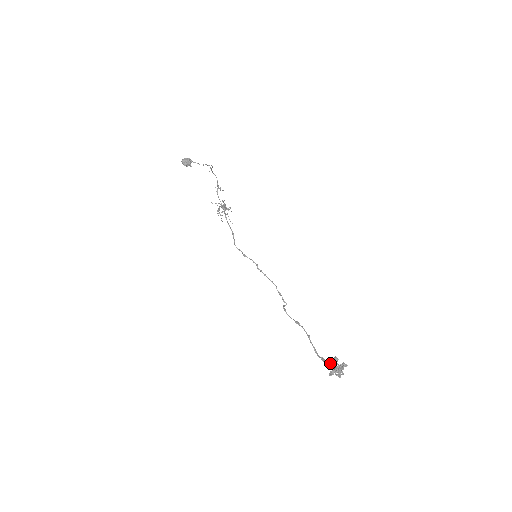
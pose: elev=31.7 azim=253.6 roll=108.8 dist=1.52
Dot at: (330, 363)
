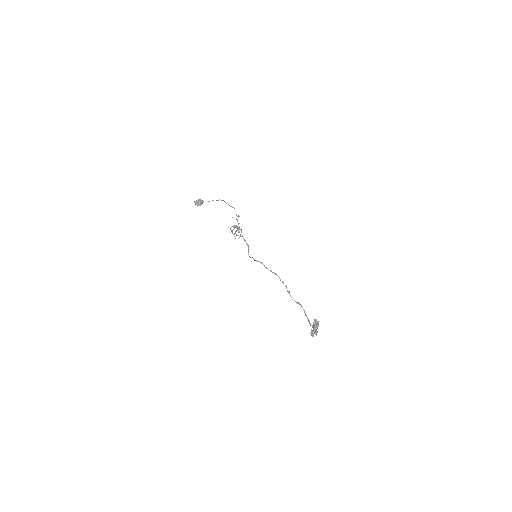
Dot at: occluded
